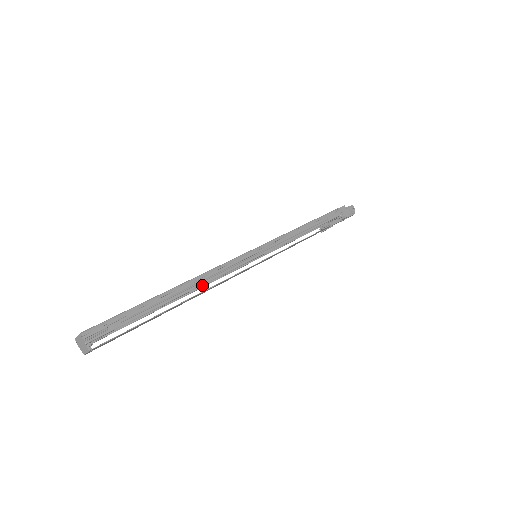
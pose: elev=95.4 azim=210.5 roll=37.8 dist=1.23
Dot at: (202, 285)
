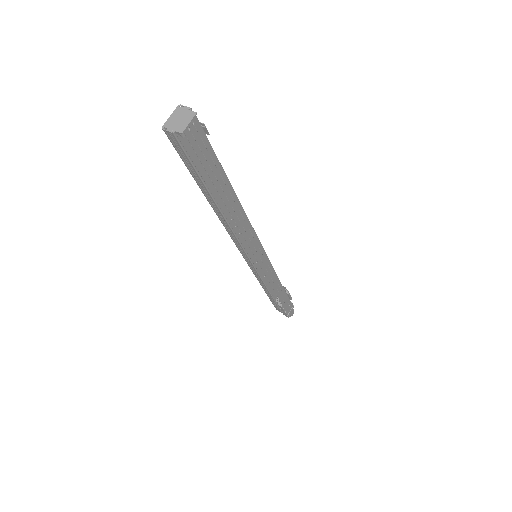
Dot at: (232, 230)
